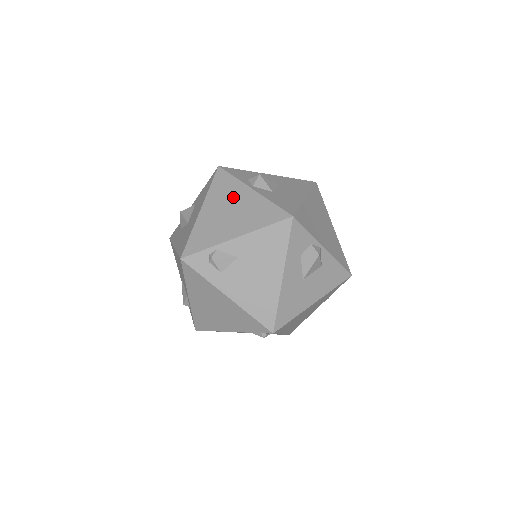
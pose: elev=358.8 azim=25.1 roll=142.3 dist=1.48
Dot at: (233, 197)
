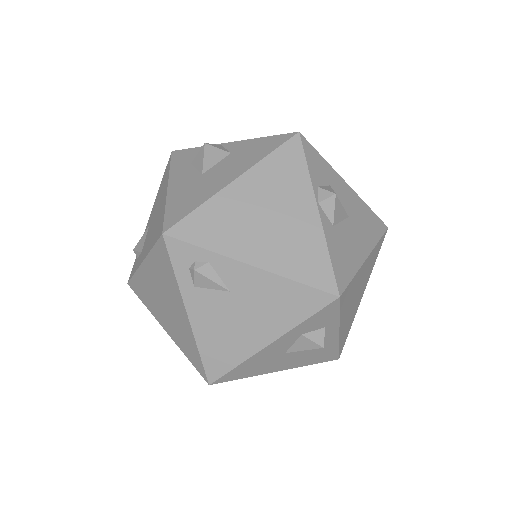
Dot at: occluded
